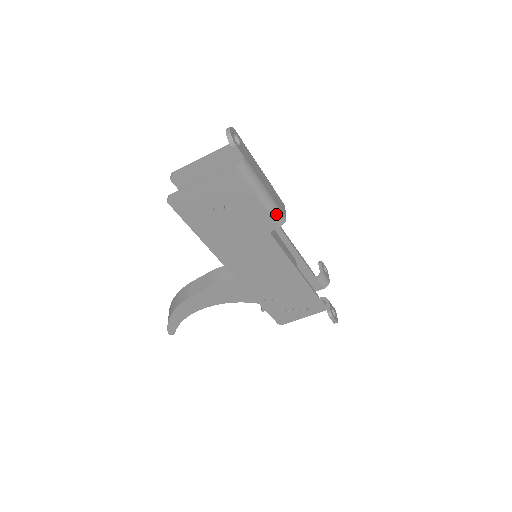
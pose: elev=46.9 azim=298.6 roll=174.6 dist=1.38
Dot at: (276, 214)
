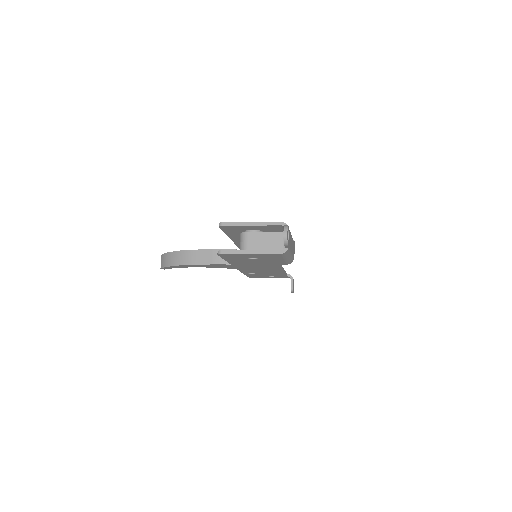
Dot at: (290, 261)
